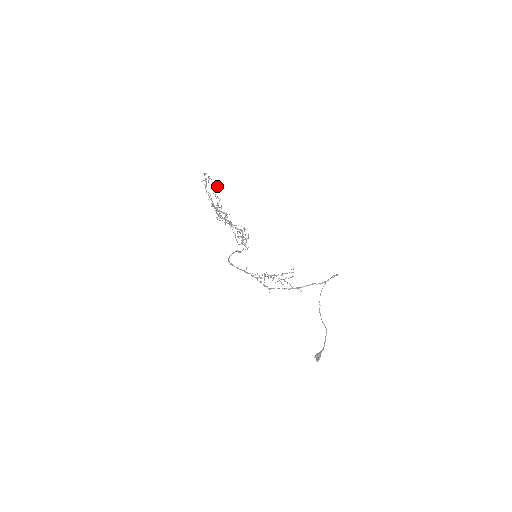
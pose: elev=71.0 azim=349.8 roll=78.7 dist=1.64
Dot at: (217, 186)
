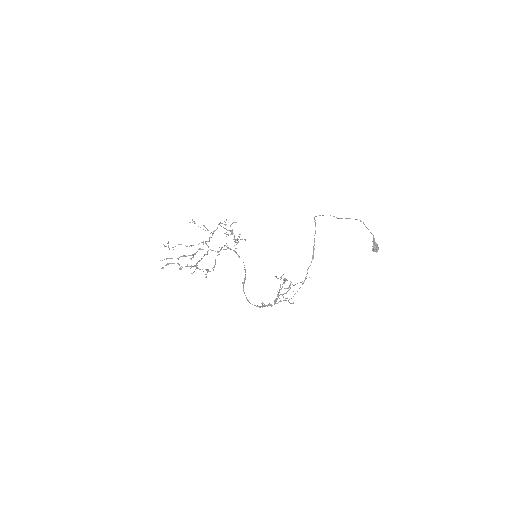
Dot at: occluded
